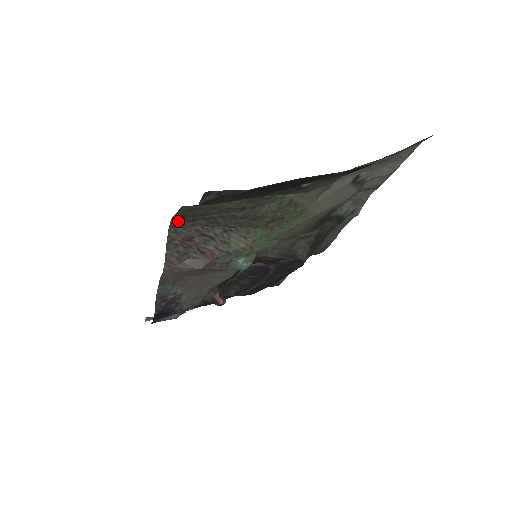
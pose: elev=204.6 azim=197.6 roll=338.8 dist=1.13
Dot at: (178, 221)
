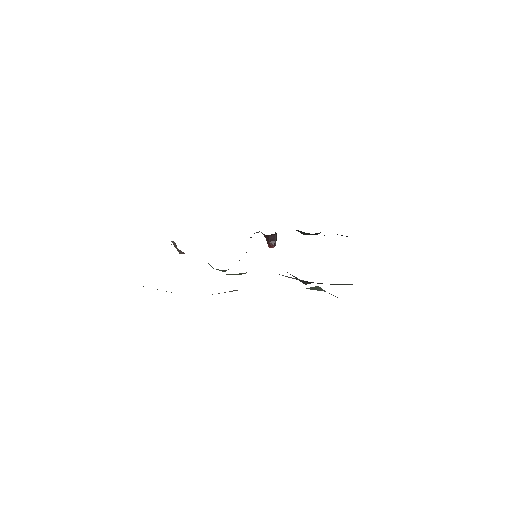
Dot at: occluded
